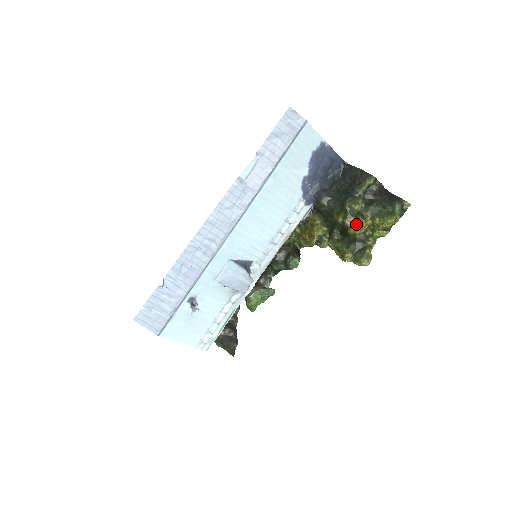
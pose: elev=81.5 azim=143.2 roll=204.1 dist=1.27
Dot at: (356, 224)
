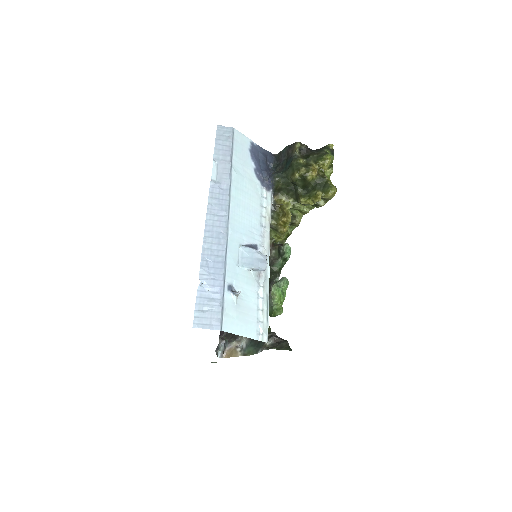
Dot at: (309, 169)
